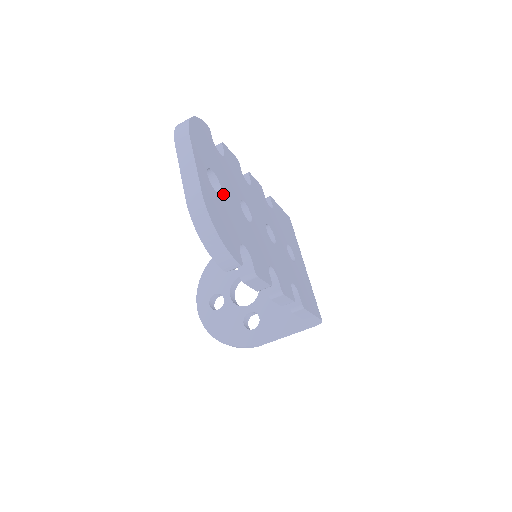
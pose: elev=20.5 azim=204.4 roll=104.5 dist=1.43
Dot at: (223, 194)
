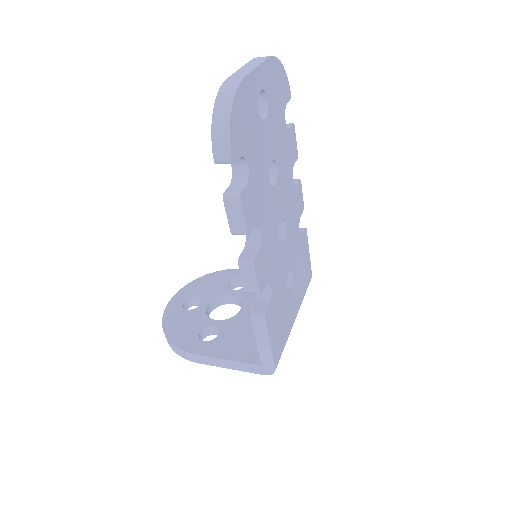
Dot at: (263, 123)
